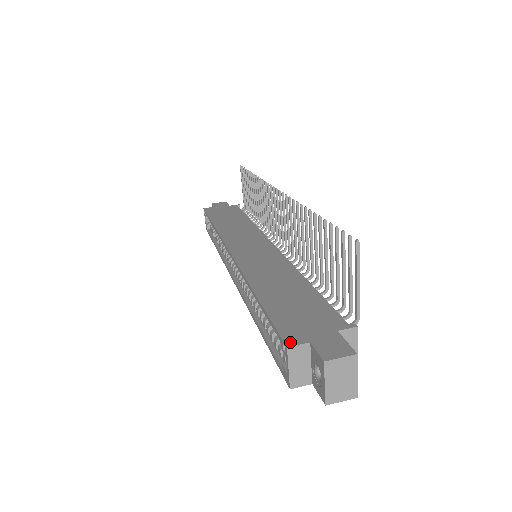
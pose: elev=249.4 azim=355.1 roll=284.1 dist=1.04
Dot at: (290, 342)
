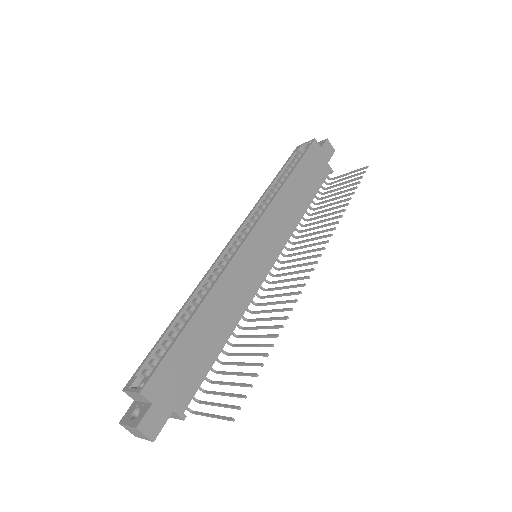
Dot at: (146, 391)
